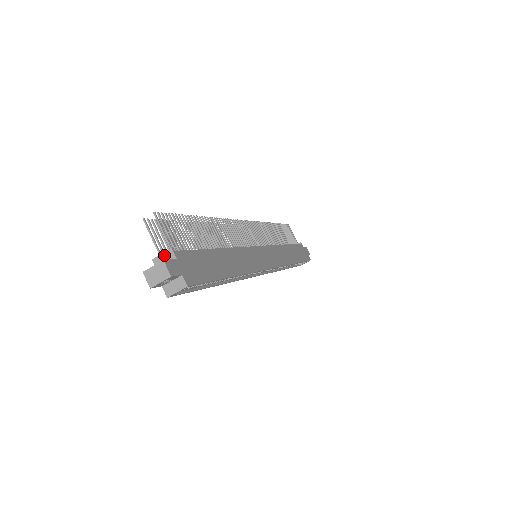
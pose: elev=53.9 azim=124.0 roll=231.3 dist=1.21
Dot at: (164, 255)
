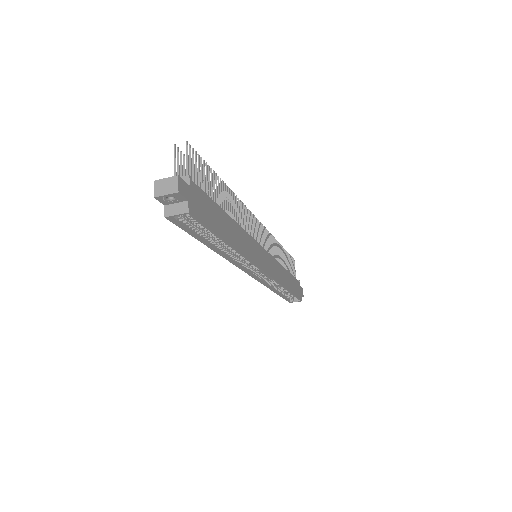
Dot at: occluded
